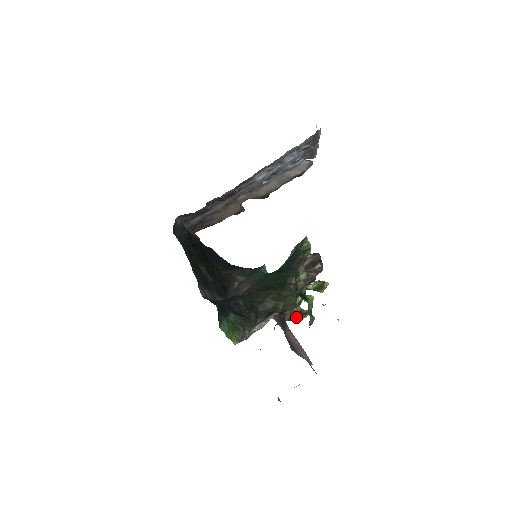
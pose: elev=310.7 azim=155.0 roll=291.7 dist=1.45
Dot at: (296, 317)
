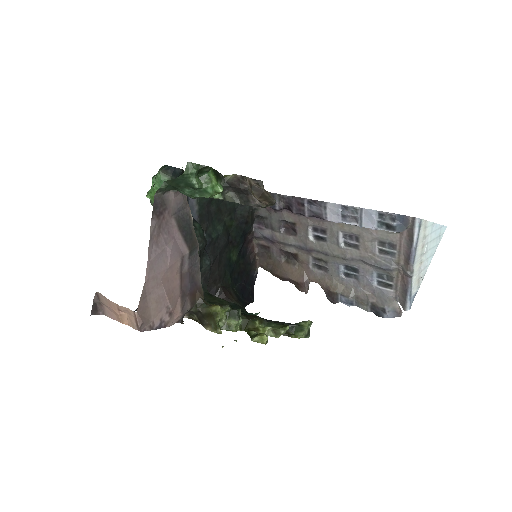
Dot at: (208, 323)
